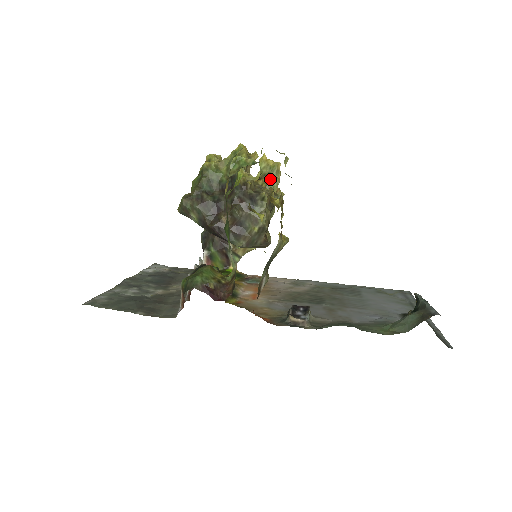
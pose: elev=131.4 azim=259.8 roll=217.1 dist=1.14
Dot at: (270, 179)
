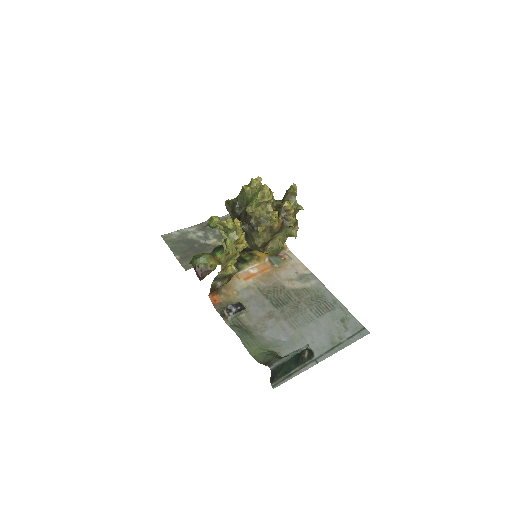
Dot at: (231, 236)
